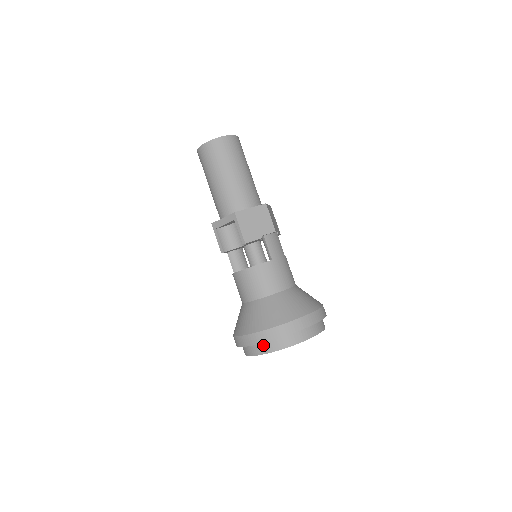
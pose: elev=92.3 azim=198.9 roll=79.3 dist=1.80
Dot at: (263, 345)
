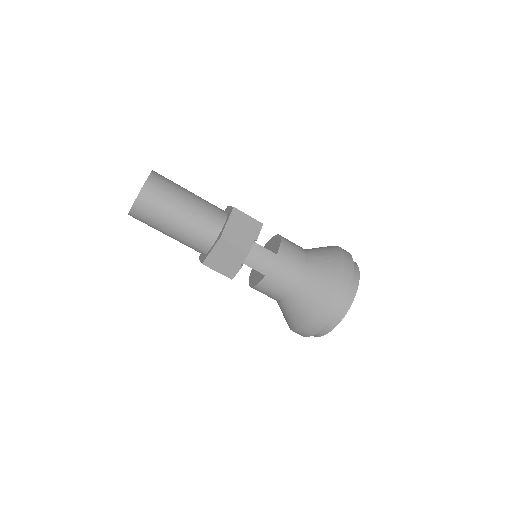
Dot at: occluded
